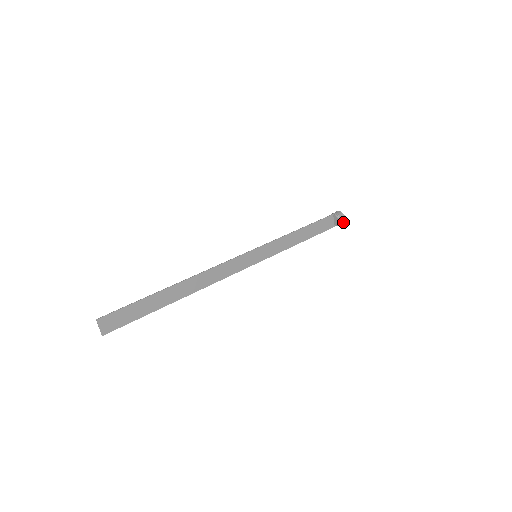
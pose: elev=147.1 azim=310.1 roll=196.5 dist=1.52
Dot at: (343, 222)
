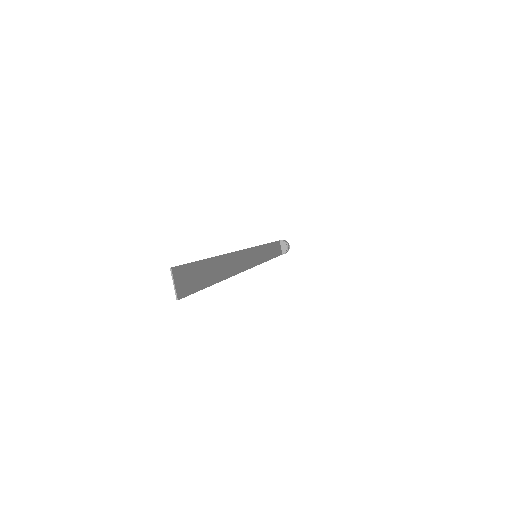
Dot at: (288, 250)
